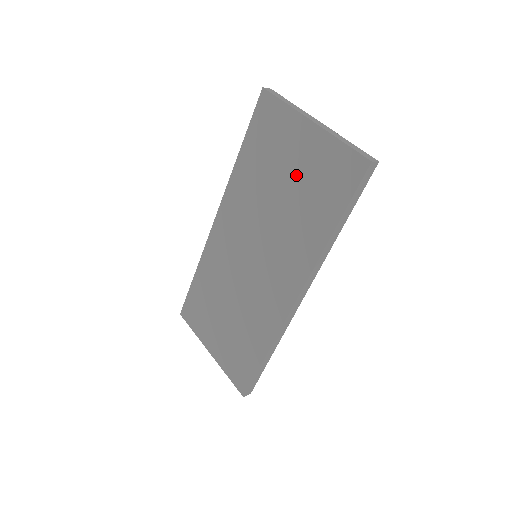
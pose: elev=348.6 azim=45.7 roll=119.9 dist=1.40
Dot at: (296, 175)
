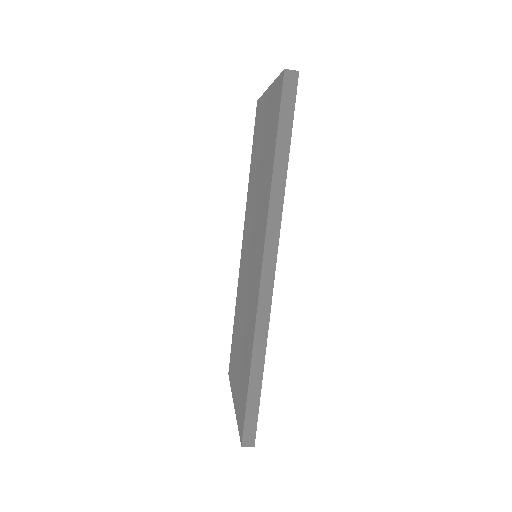
Dot at: (263, 143)
